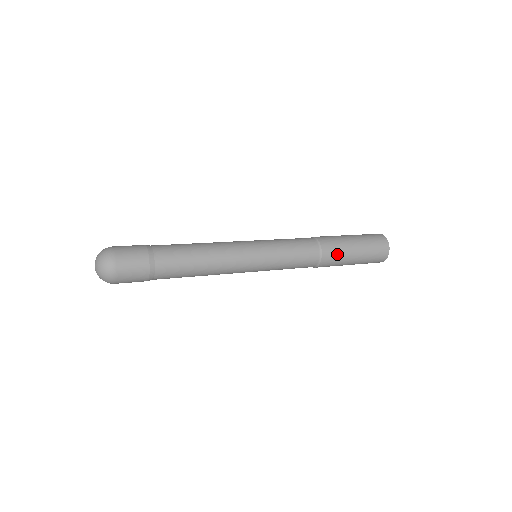
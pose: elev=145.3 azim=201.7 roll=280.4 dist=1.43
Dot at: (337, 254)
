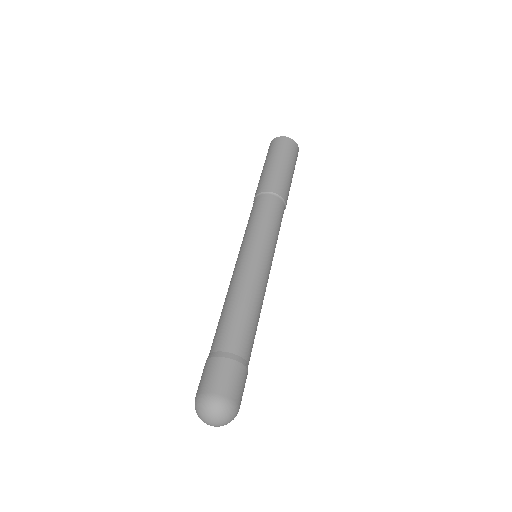
Dot at: (288, 189)
